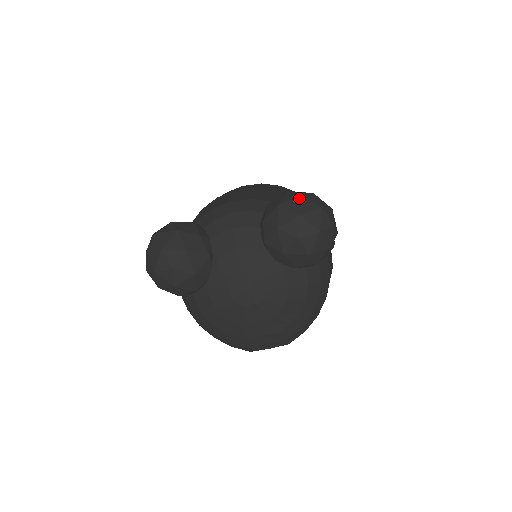
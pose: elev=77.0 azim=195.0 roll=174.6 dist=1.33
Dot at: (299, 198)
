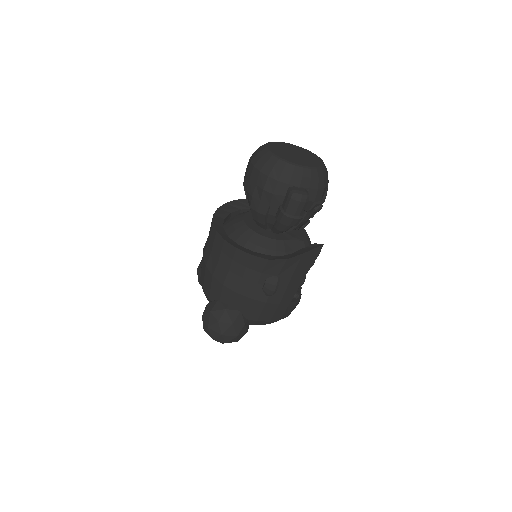
Dot at: (204, 330)
